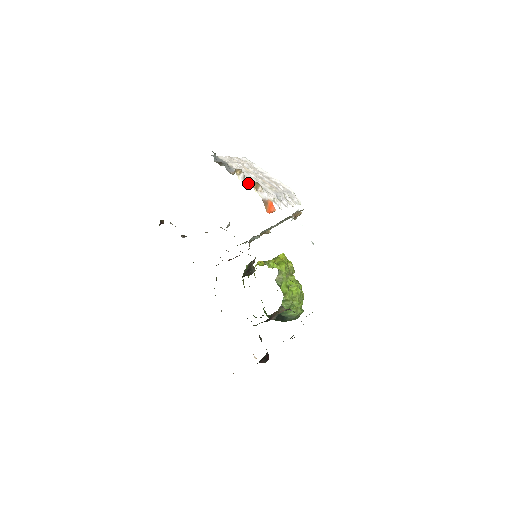
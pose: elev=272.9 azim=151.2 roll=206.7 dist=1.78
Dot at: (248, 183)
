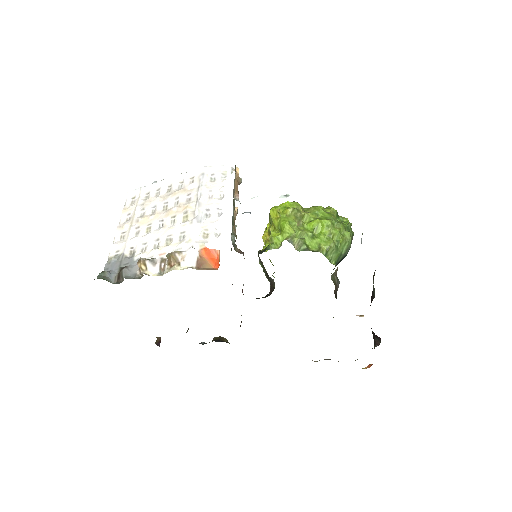
Dot at: (163, 261)
